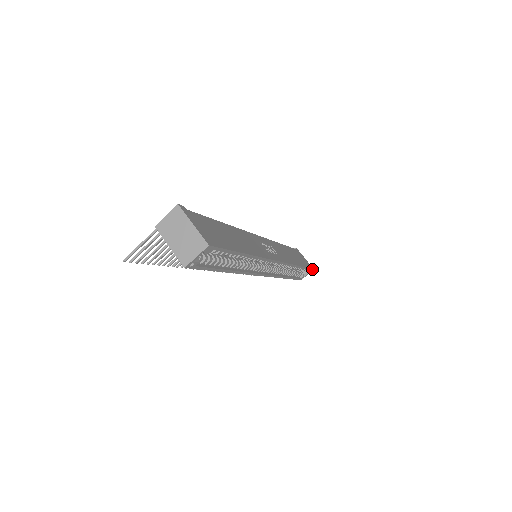
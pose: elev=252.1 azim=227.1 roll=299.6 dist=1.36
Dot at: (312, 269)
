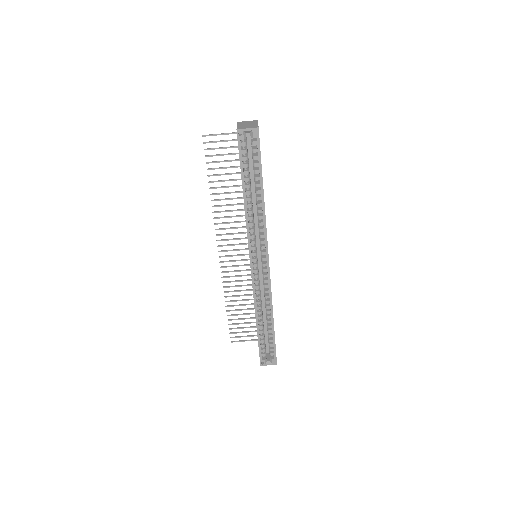
Dot at: (276, 360)
